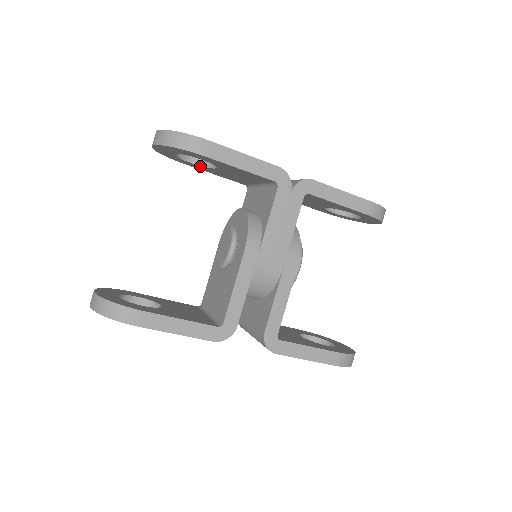
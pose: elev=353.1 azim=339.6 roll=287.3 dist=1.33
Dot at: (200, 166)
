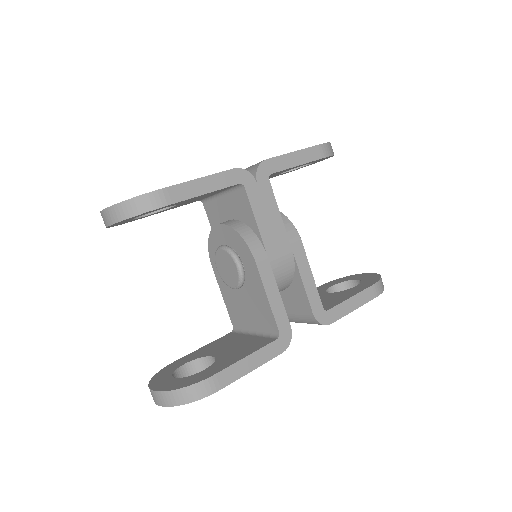
Dot at: occluded
